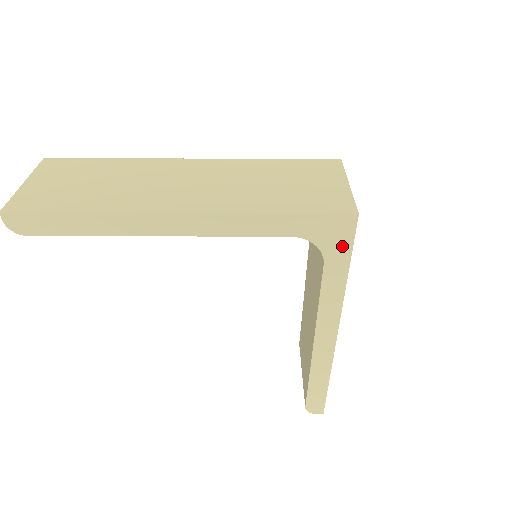
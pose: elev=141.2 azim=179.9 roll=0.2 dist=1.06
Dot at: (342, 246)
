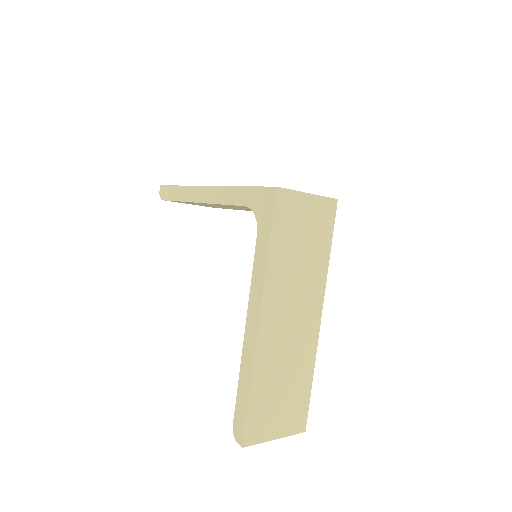
Dot at: (267, 217)
